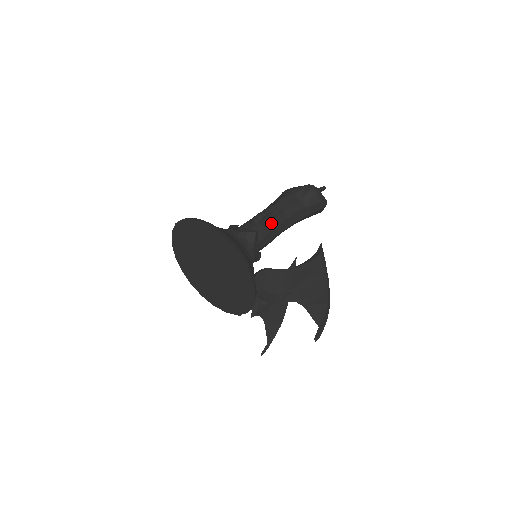
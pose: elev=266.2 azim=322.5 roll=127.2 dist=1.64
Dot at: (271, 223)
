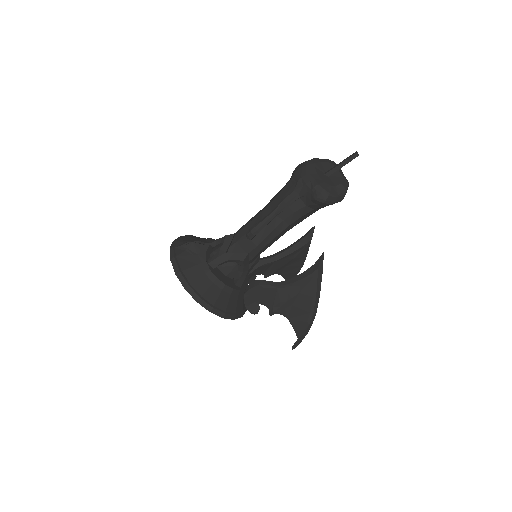
Dot at: (265, 238)
